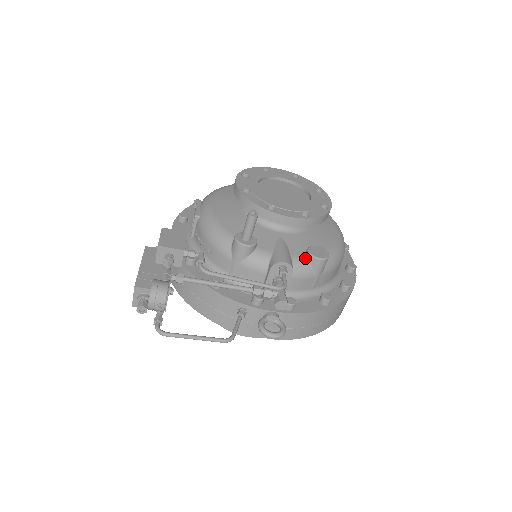
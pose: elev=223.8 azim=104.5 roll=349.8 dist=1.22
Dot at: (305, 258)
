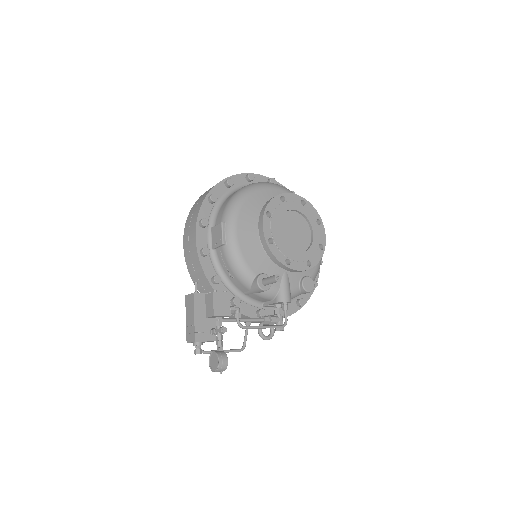
Dot at: (299, 288)
